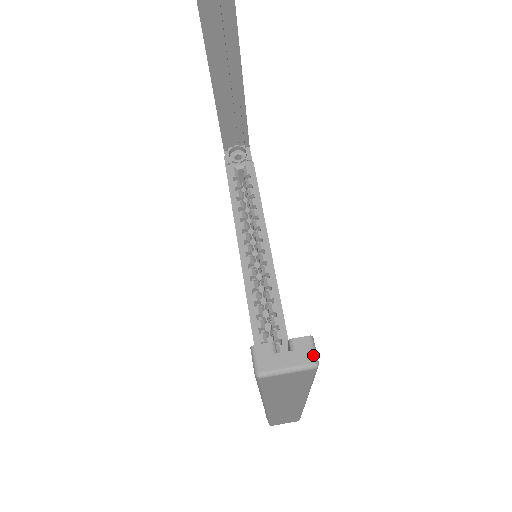
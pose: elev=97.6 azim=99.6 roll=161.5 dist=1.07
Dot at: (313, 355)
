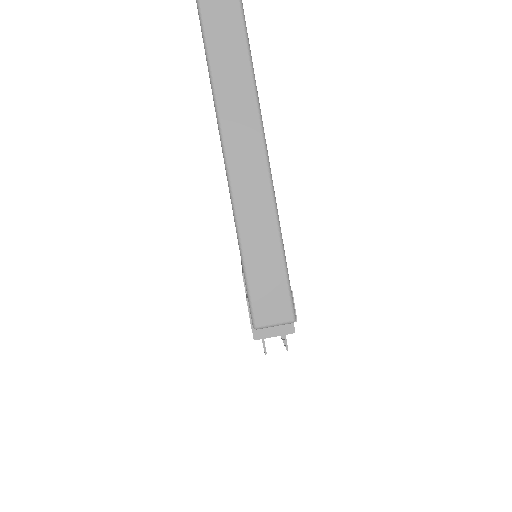
Dot at: out of frame
